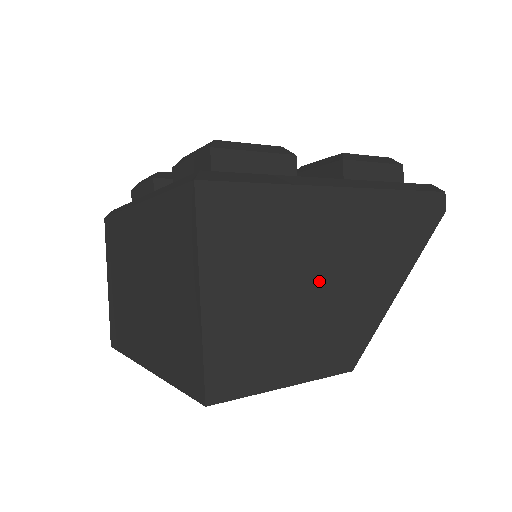
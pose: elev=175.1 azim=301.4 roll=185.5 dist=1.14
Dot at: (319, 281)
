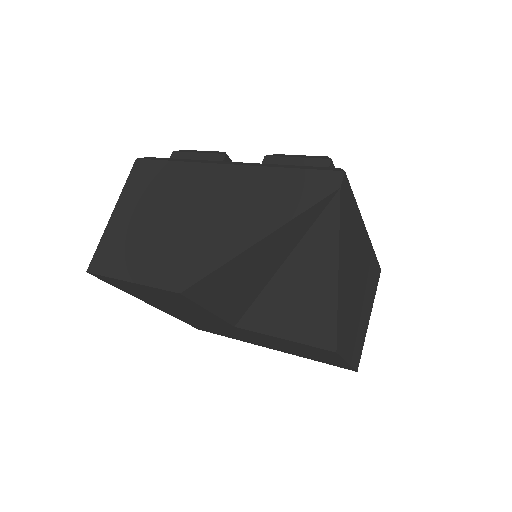
Dot at: (182, 222)
